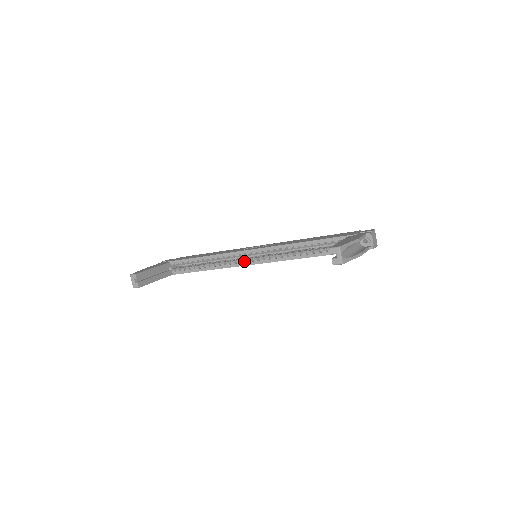
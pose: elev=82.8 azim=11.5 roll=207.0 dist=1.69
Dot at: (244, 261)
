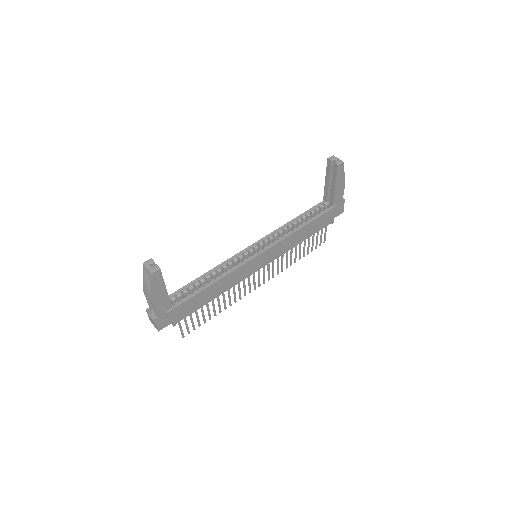
Dot at: (249, 256)
